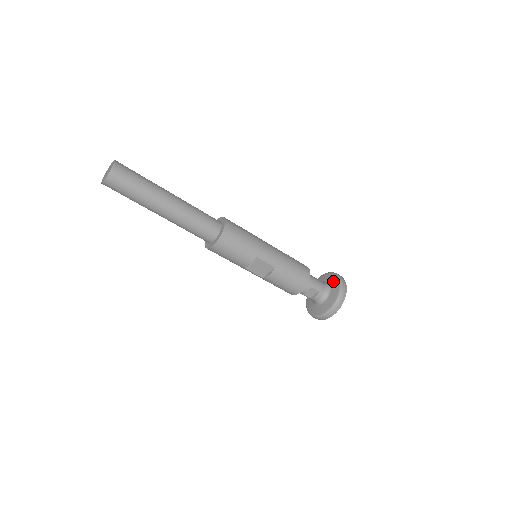
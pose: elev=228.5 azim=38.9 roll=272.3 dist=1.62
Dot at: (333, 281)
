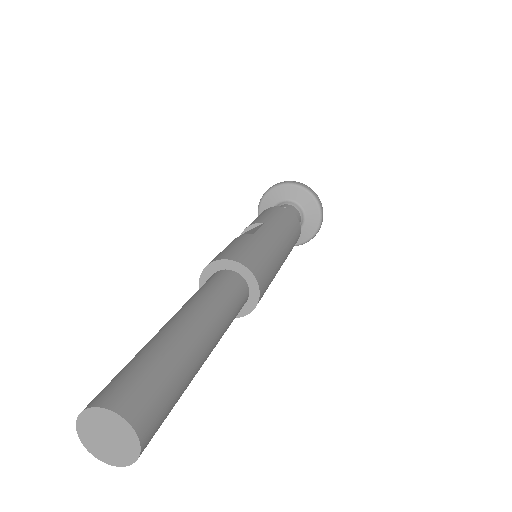
Dot at: (306, 202)
